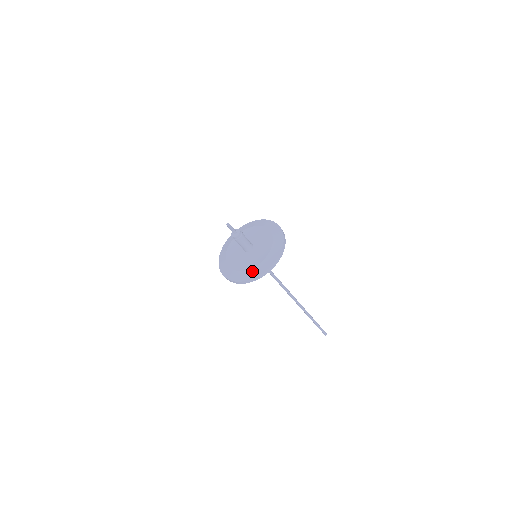
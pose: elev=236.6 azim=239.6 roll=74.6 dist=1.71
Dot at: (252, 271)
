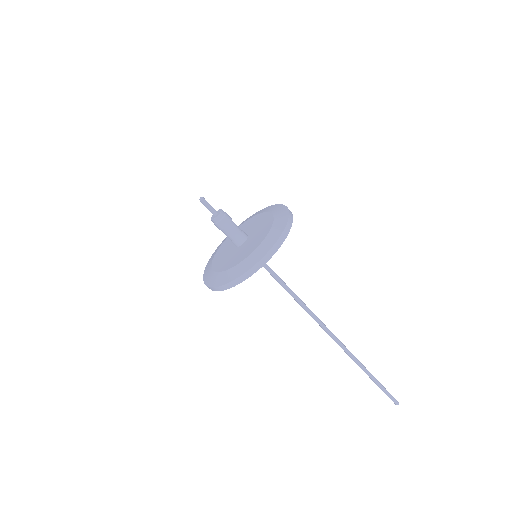
Dot at: (221, 276)
